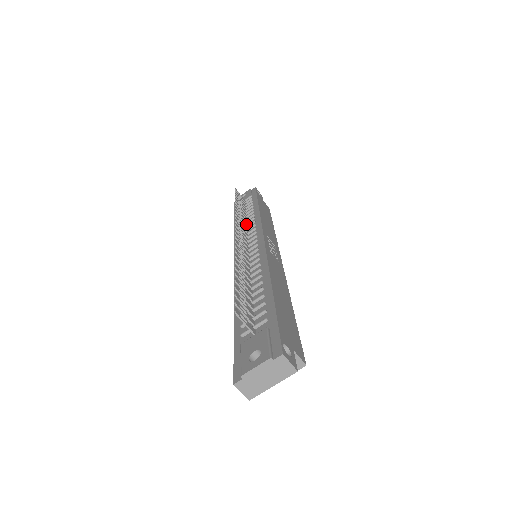
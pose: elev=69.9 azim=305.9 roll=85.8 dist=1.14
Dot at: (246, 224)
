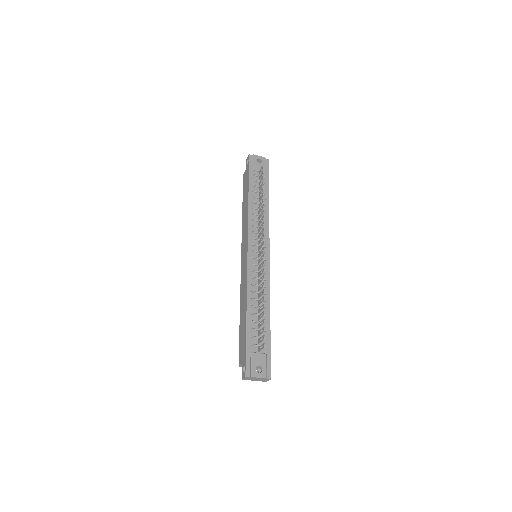
Dot at: (260, 218)
